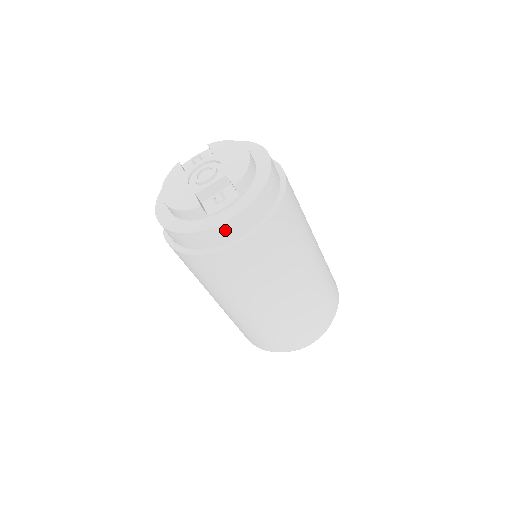
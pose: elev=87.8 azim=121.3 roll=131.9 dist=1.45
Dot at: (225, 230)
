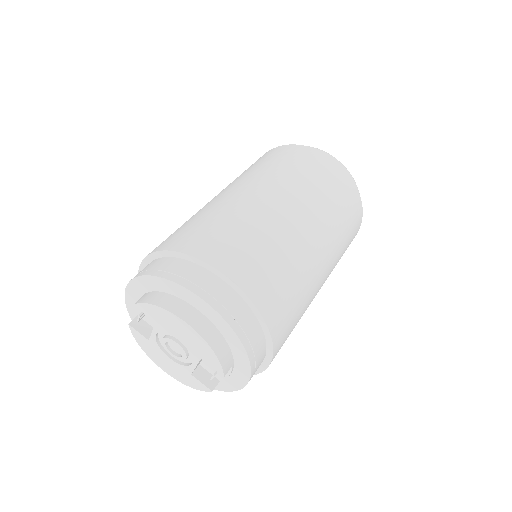
Dot at: occluded
